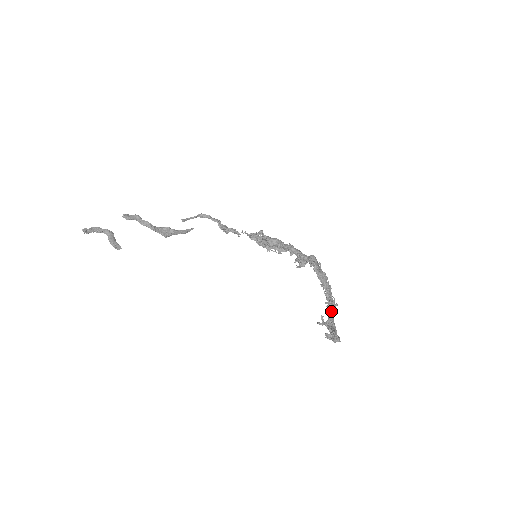
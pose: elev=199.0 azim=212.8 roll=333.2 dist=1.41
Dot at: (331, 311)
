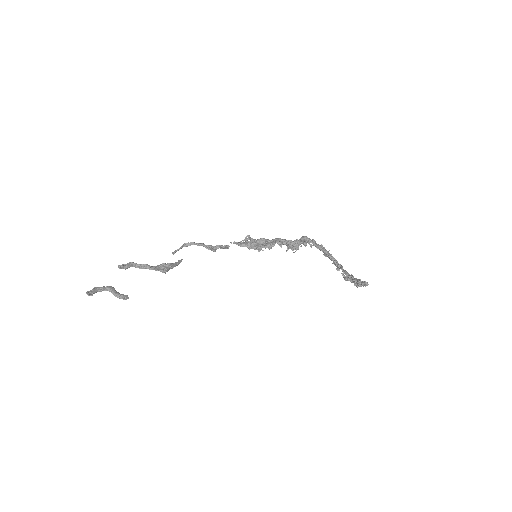
Dot at: (344, 270)
